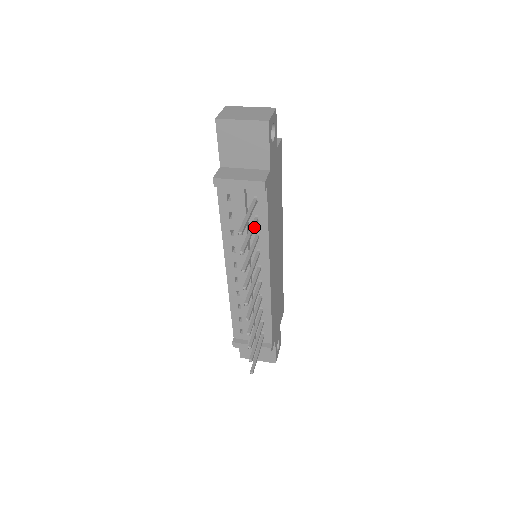
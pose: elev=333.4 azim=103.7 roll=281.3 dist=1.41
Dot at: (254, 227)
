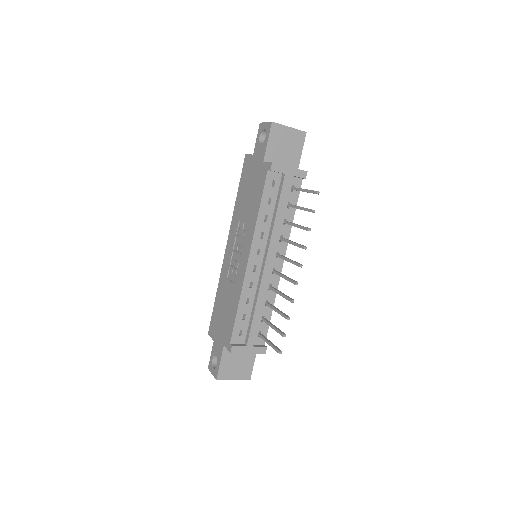
Dot at: (296, 207)
